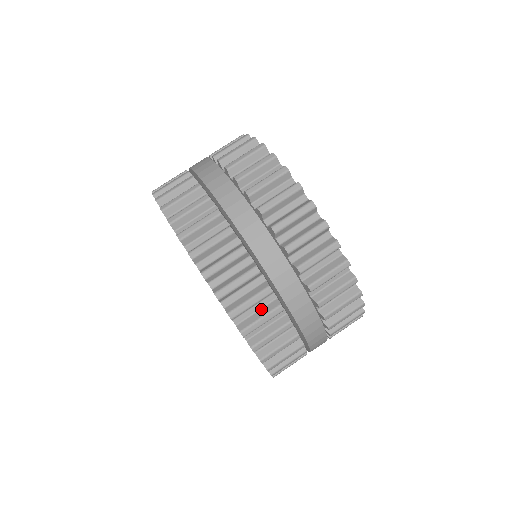
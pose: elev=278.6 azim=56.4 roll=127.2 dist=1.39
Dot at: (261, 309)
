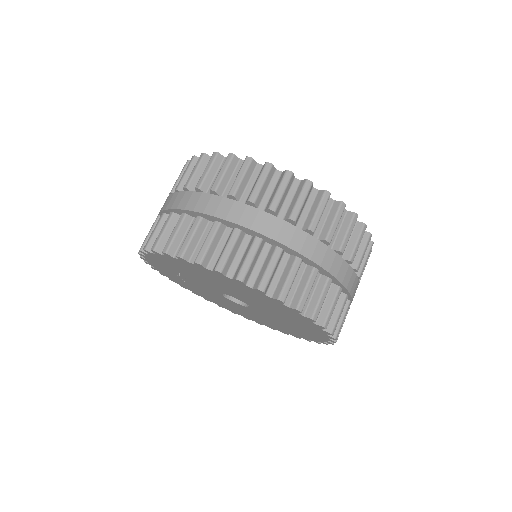
Dot at: occluded
